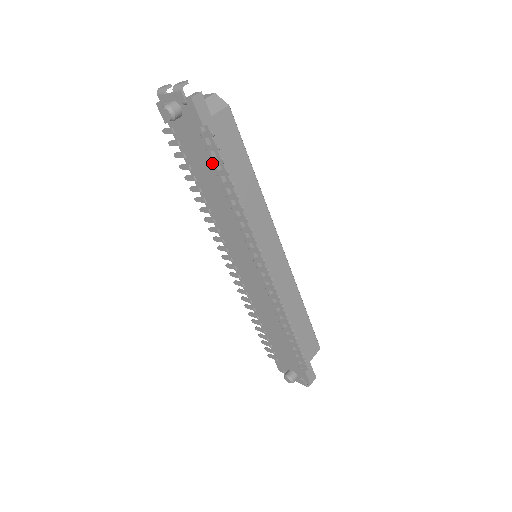
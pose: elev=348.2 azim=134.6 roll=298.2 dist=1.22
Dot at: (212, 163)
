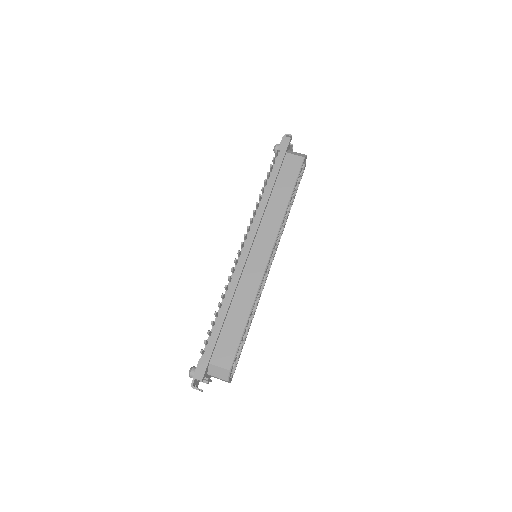
Dot at: (270, 172)
